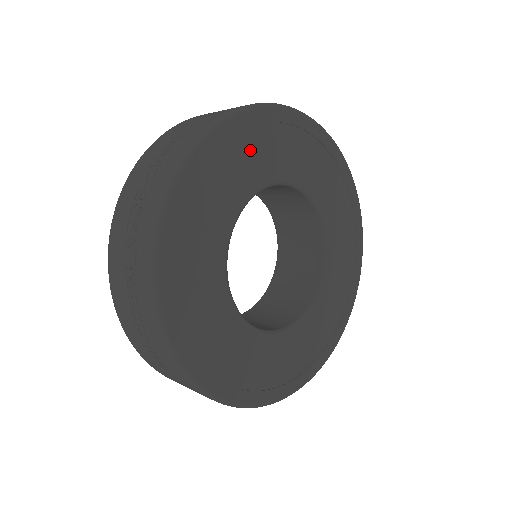
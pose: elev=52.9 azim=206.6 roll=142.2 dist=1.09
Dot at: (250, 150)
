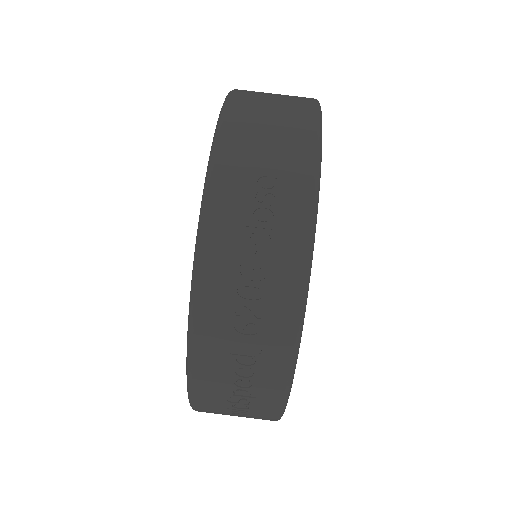
Dot at: occluded
